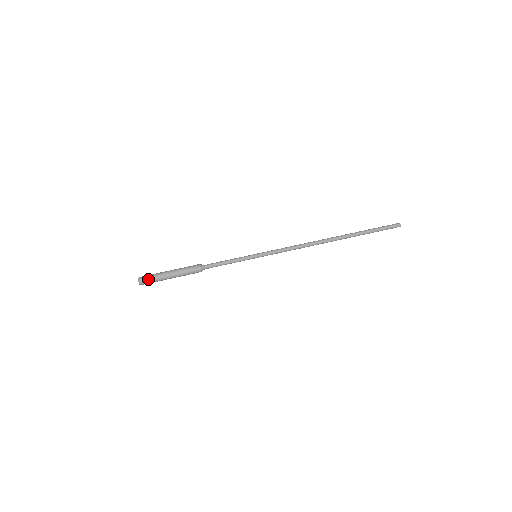
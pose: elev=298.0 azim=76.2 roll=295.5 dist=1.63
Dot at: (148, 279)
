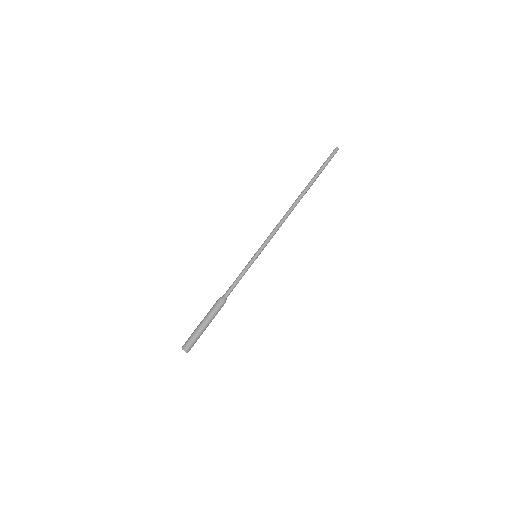
Dot at: (188, 341)
